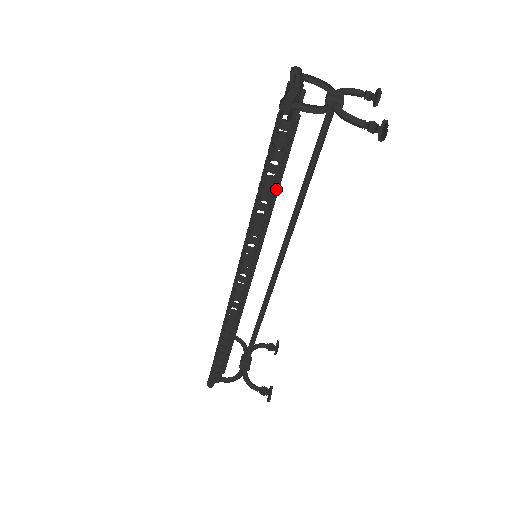
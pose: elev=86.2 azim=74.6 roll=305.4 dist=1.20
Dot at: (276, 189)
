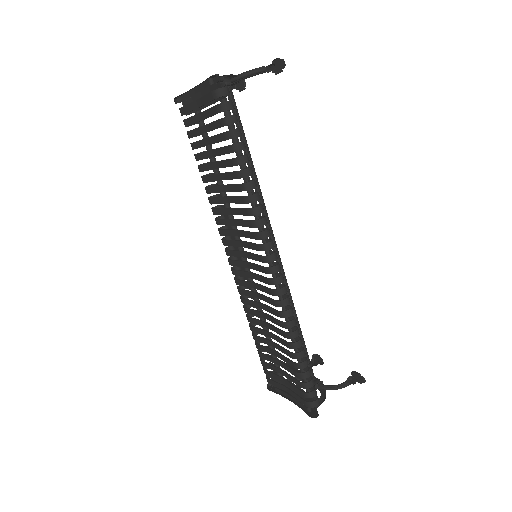
Dot at: occluded
